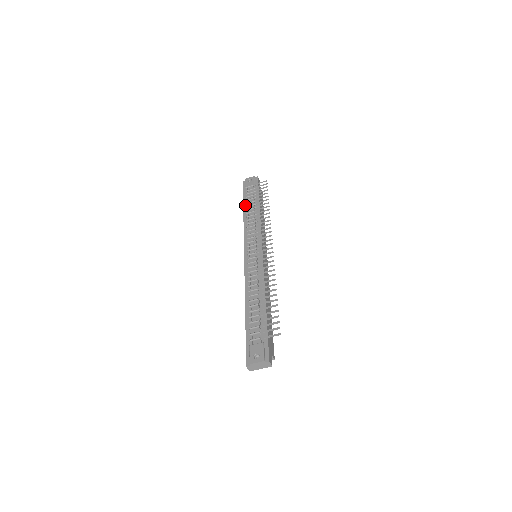
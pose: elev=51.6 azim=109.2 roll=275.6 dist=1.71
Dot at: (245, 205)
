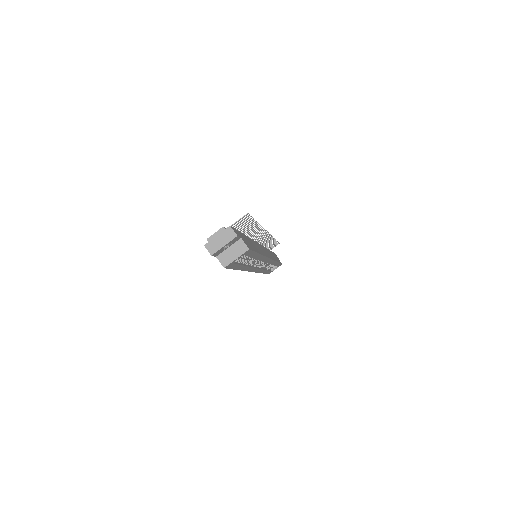
Dot at: occluded
